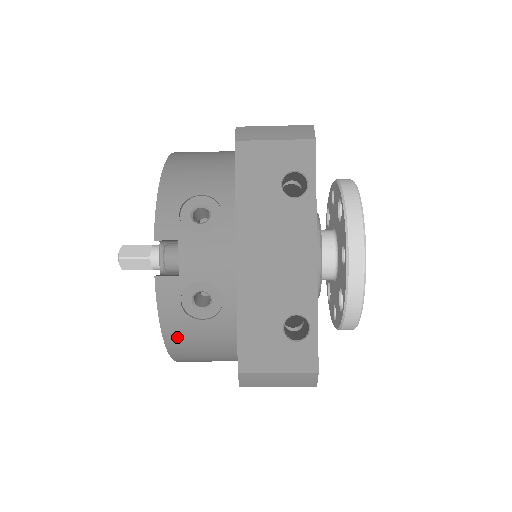
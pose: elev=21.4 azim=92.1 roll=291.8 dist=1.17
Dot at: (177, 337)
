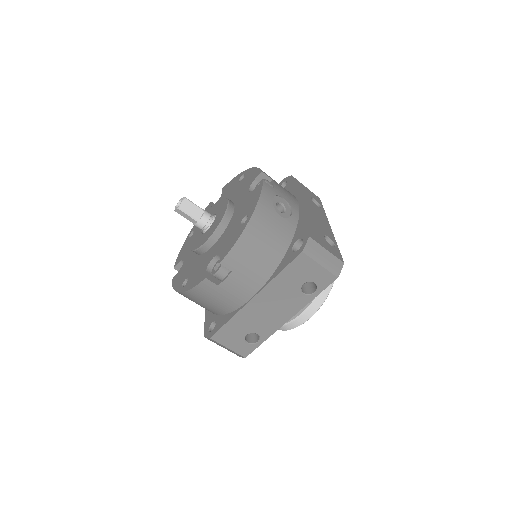
Dot at: (261, 218)
